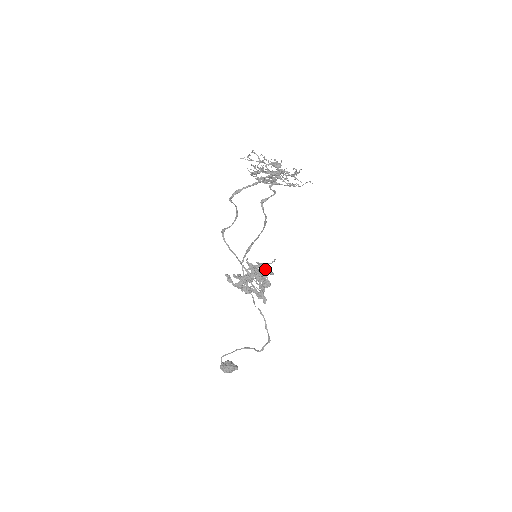
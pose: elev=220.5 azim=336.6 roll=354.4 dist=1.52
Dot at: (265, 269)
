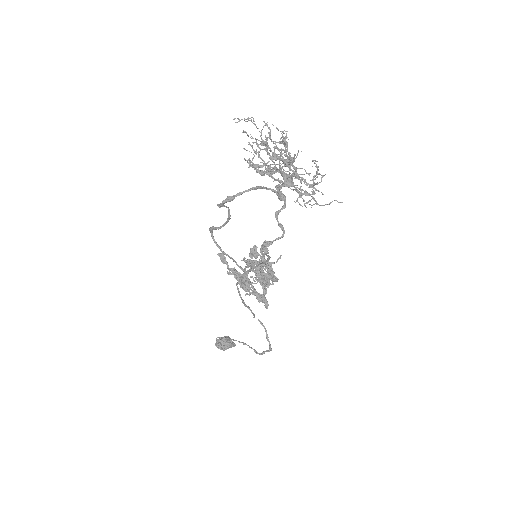
Dot at: (267, 277)
